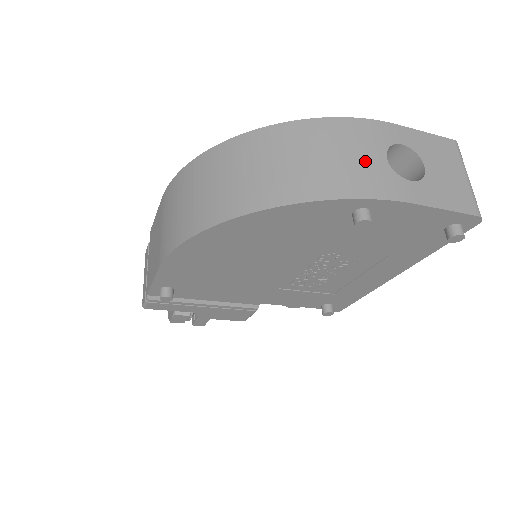
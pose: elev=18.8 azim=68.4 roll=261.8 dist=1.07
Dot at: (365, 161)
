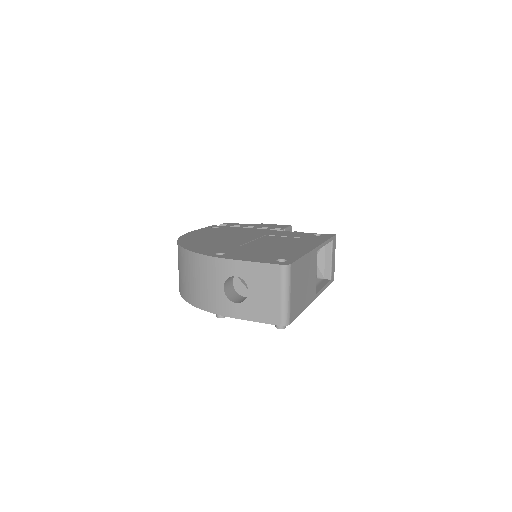
Dot at: (212, 289)
